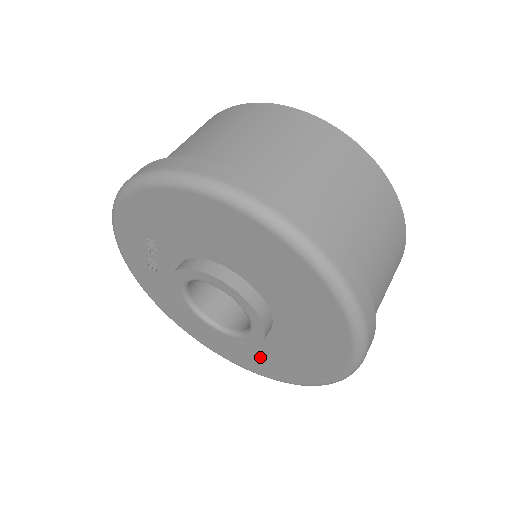
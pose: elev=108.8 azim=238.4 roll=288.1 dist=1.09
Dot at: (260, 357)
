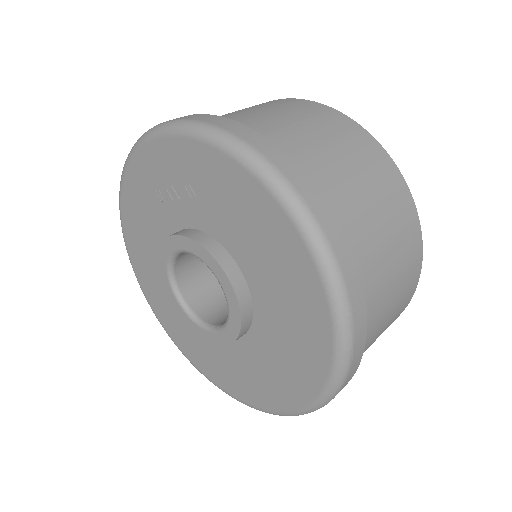
Dot at: (185, 329)
